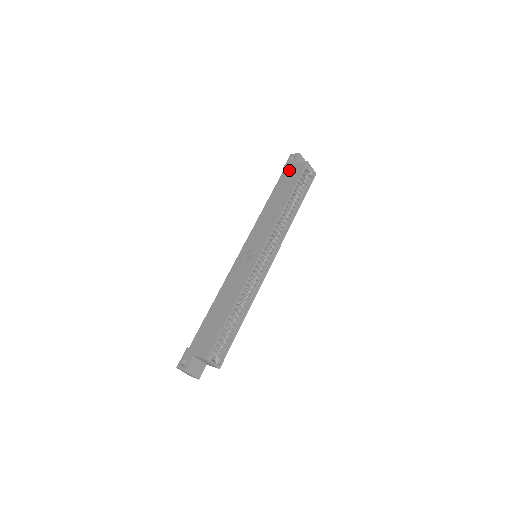
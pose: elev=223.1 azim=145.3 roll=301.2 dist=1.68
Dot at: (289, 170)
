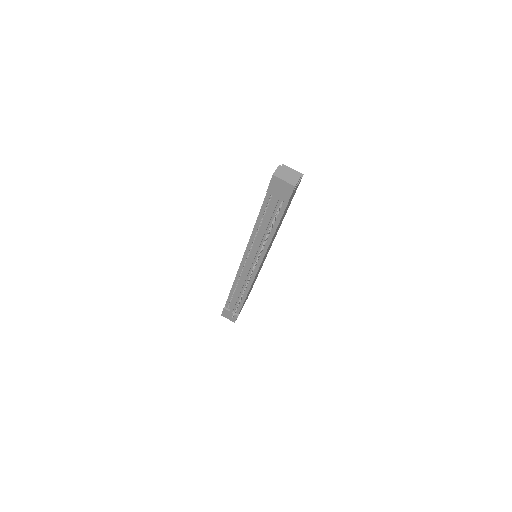
Dot at: occluded
